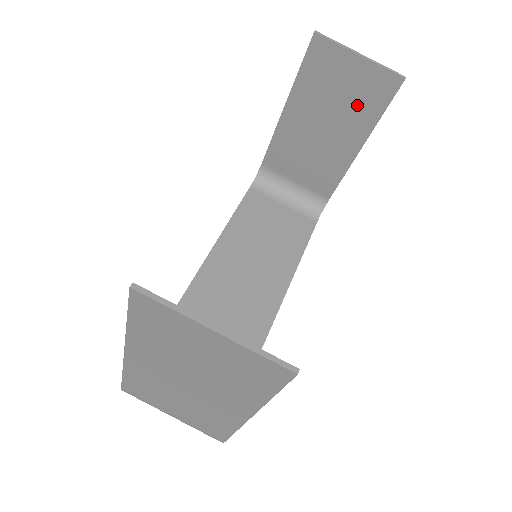
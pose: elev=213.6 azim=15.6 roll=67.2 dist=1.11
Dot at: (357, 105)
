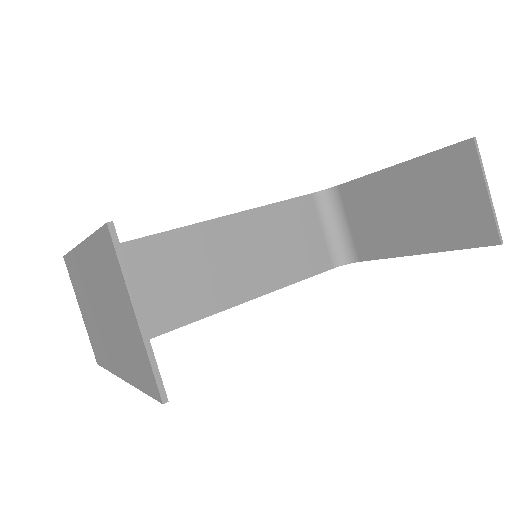
Dot at: (447, 223)
